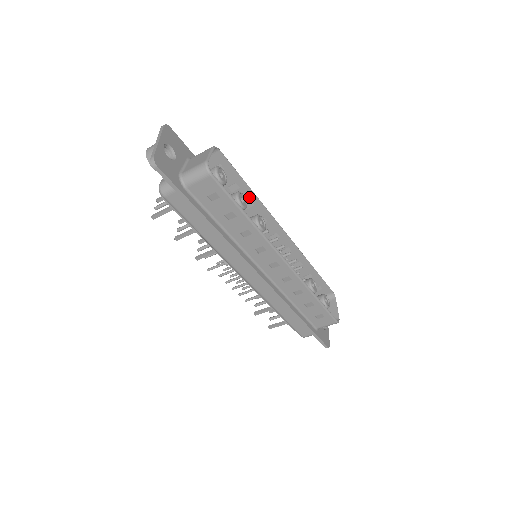
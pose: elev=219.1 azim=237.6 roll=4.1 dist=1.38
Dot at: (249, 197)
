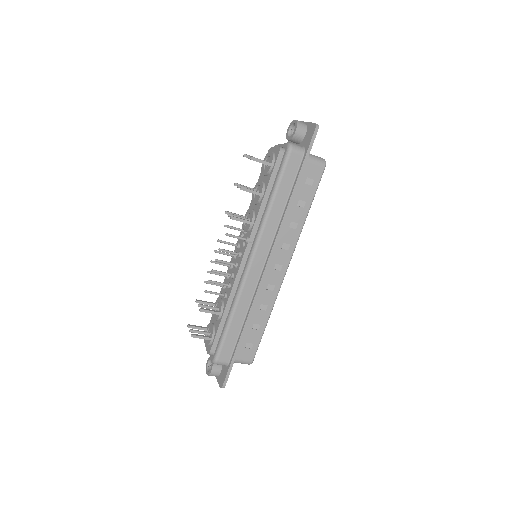
Dot at: occluded
